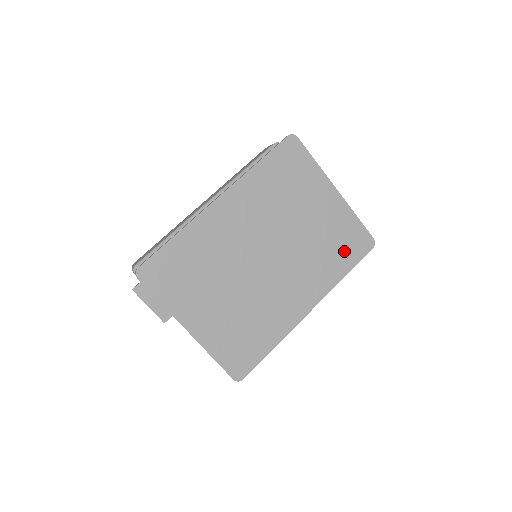
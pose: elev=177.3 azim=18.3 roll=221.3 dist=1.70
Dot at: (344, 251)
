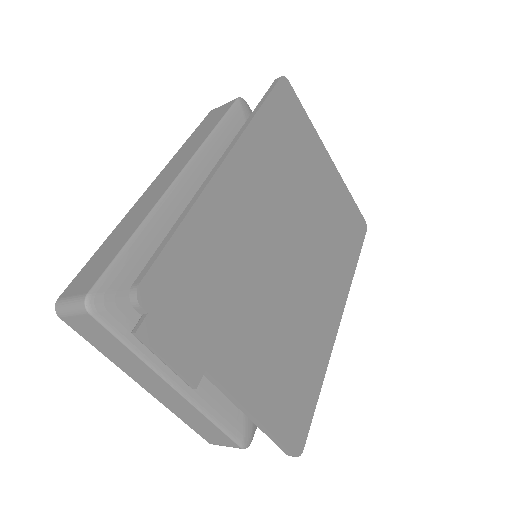
Dot at: (349, 236)
